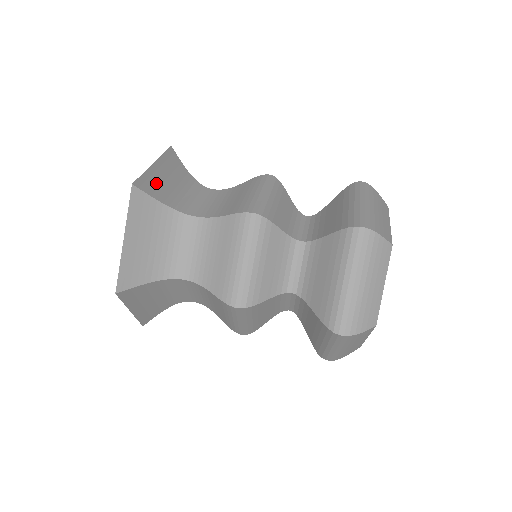
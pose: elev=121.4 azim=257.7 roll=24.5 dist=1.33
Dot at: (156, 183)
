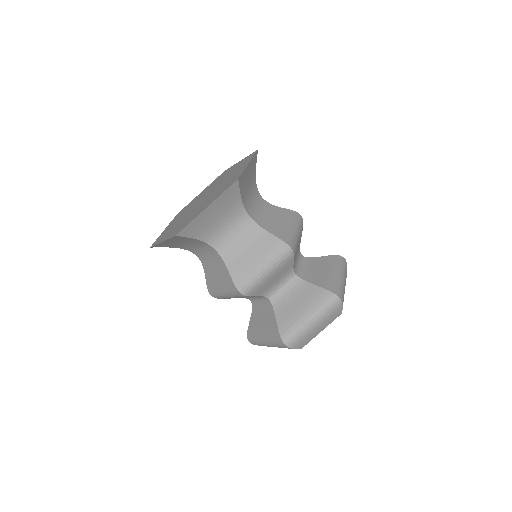
Dot at: (244, 180)
